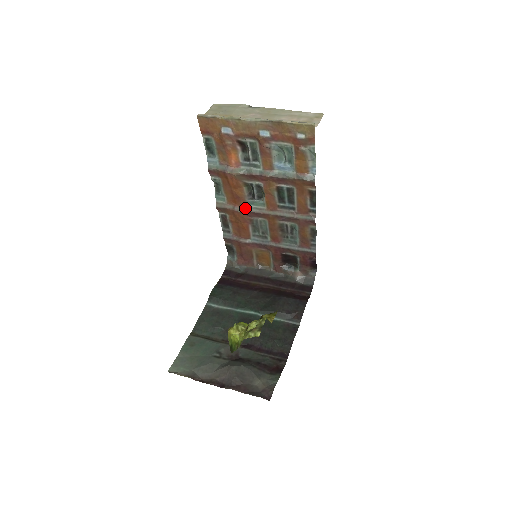
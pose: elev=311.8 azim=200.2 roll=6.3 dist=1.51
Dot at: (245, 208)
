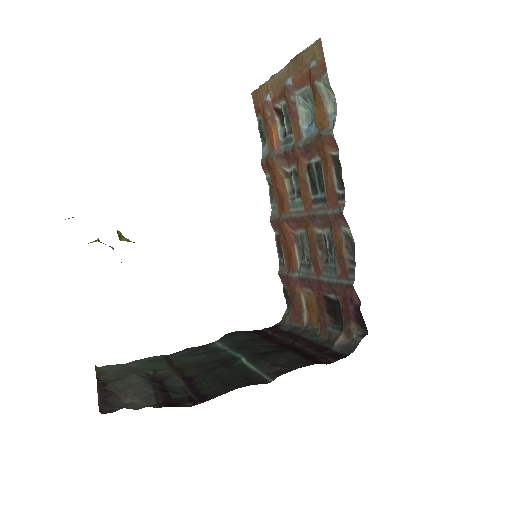
Dot at: (288, 215)
